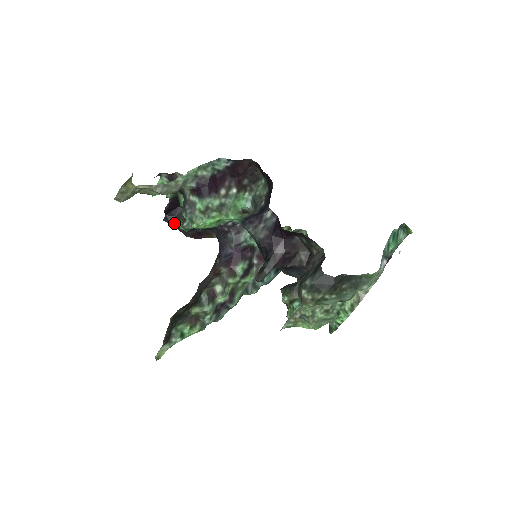
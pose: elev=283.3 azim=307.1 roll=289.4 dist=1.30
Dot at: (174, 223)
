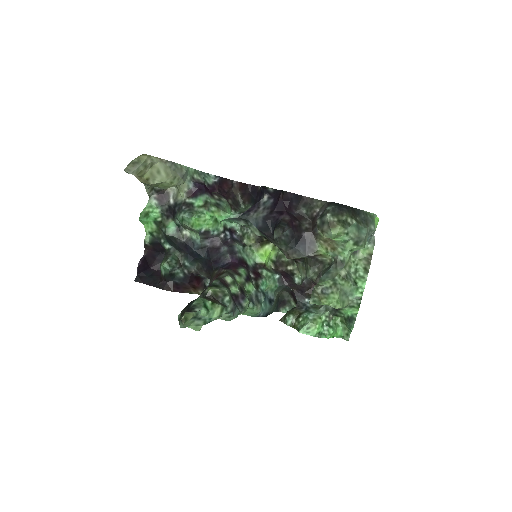
Dot at: (147, 282)
